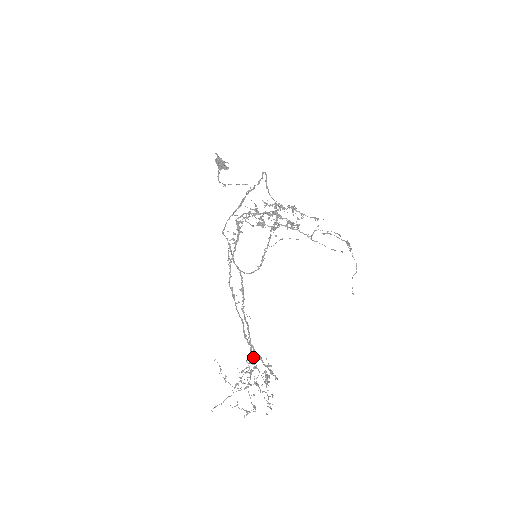
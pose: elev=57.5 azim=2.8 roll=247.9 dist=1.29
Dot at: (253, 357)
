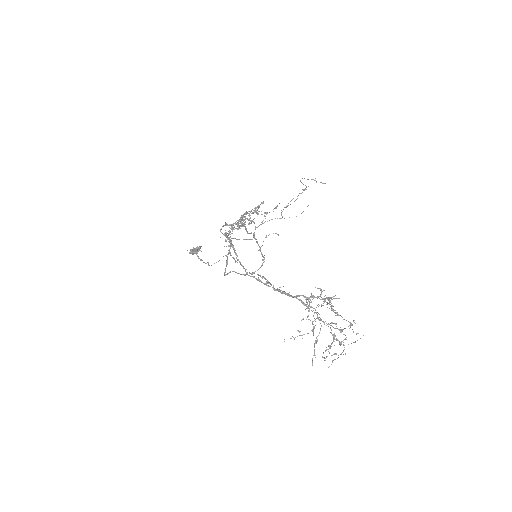
Dot at: (306, 300)
